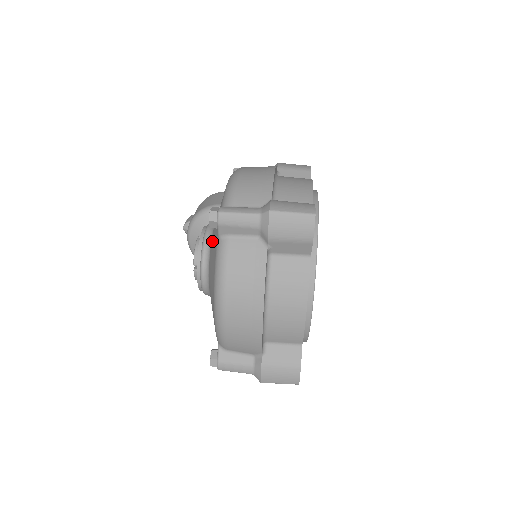
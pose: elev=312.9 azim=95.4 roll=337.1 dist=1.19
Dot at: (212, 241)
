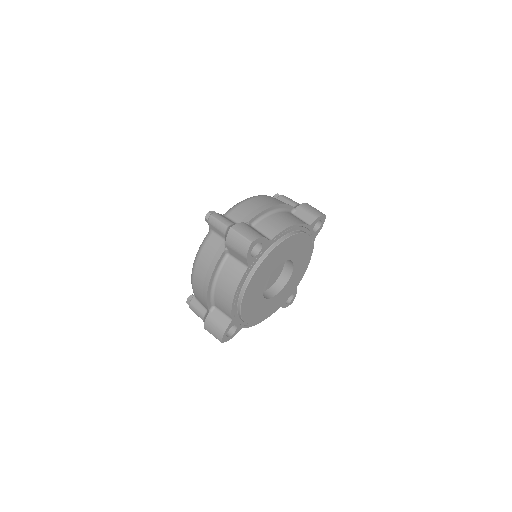
Dot at: occluded
